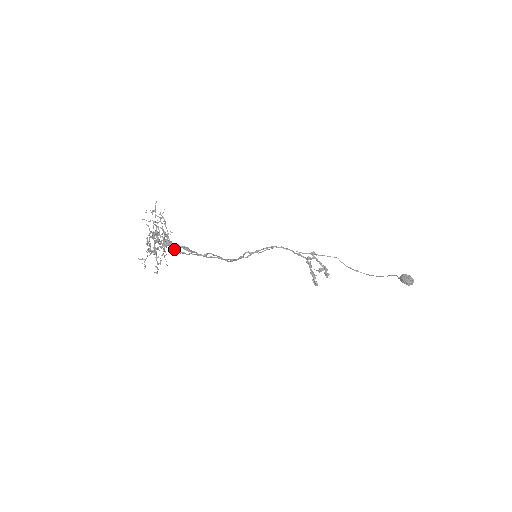
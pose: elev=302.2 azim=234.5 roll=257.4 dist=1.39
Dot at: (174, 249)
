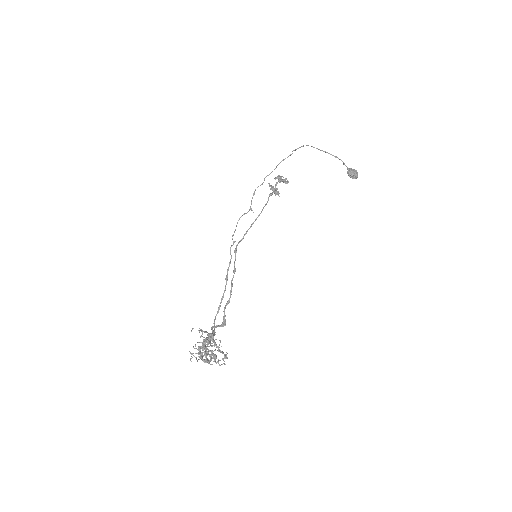
Dot at: (213, 333)
